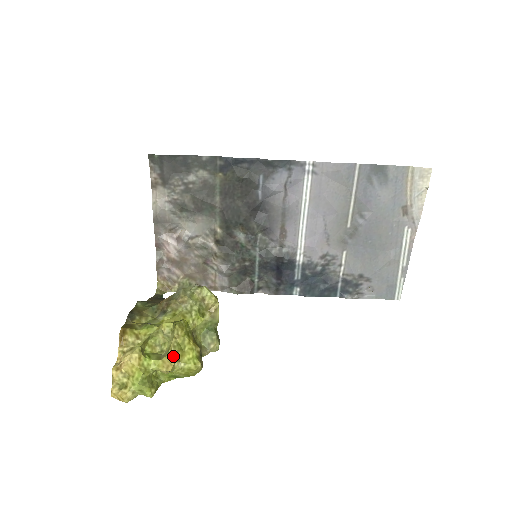
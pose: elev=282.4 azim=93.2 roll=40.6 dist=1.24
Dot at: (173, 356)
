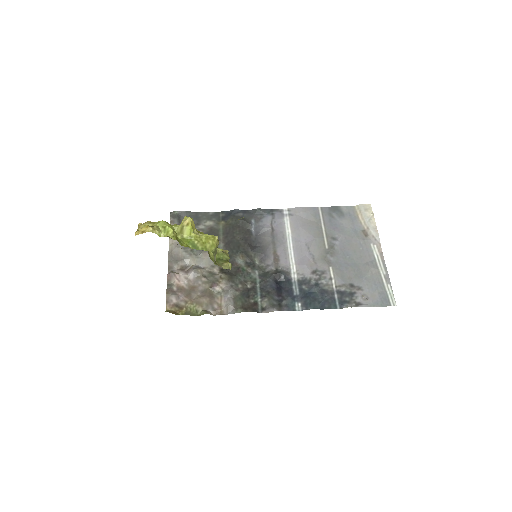
Dot at: occluded
